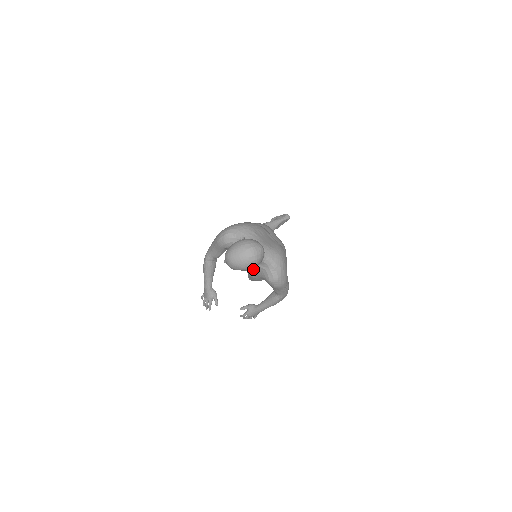
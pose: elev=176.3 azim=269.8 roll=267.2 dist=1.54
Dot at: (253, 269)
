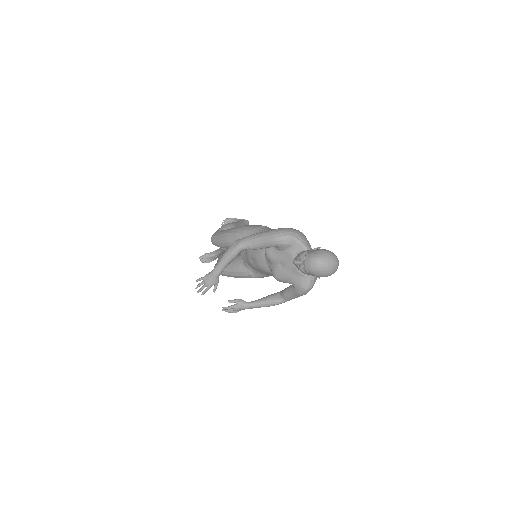
Dot at: (319, 277)
